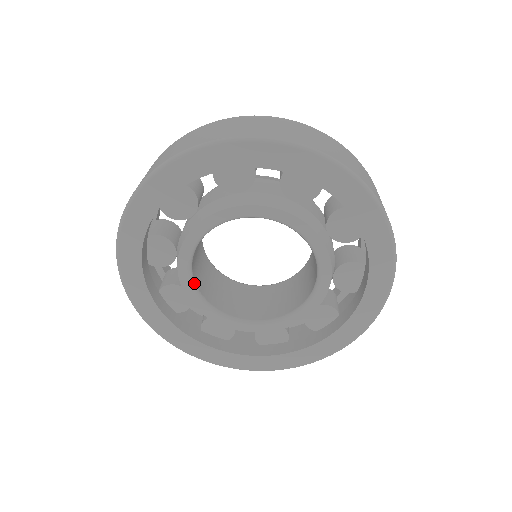
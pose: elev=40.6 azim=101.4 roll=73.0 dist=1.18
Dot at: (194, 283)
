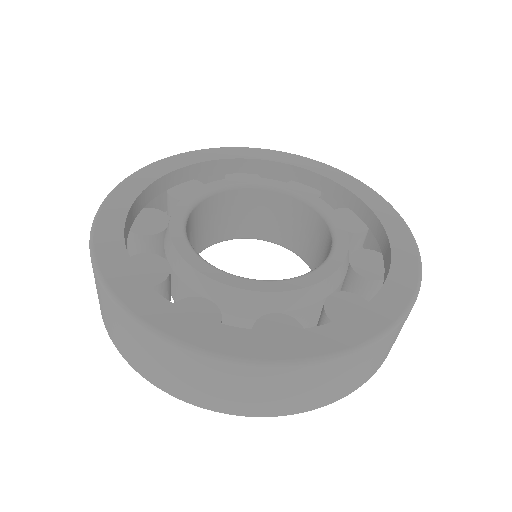
Dot at: occluded
